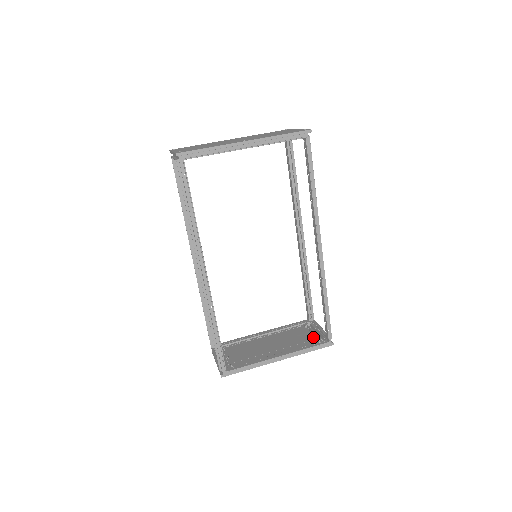
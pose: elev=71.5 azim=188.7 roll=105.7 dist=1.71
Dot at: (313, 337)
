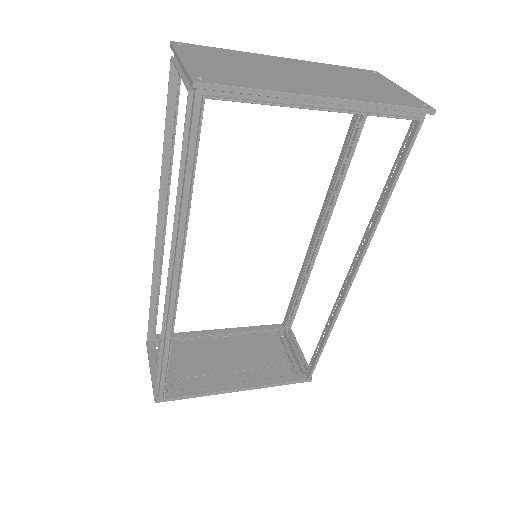
Dot at: (287, 360)
